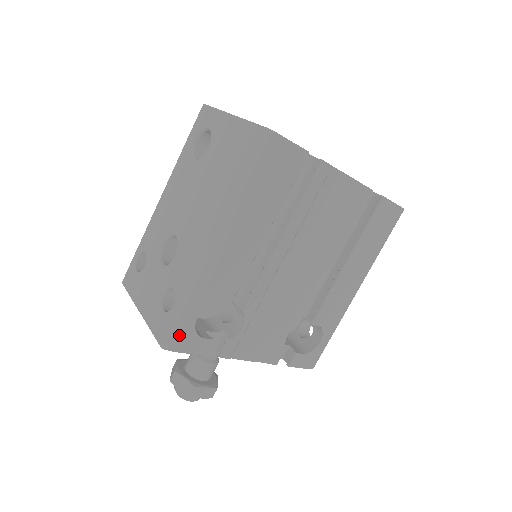
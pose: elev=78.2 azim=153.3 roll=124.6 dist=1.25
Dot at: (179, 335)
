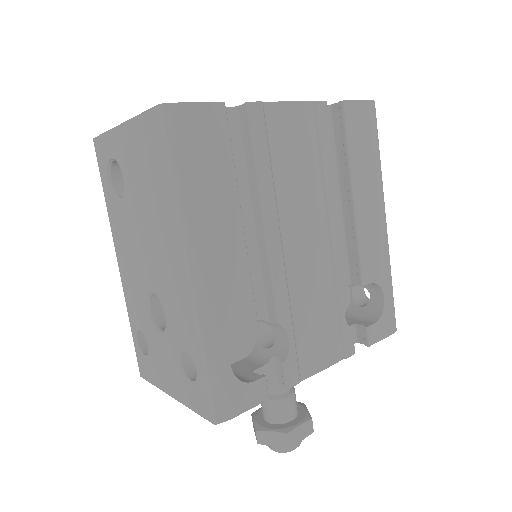
Dot at: (224, 397)
